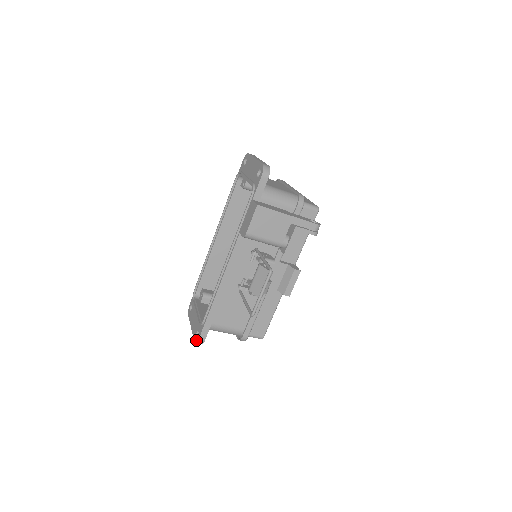
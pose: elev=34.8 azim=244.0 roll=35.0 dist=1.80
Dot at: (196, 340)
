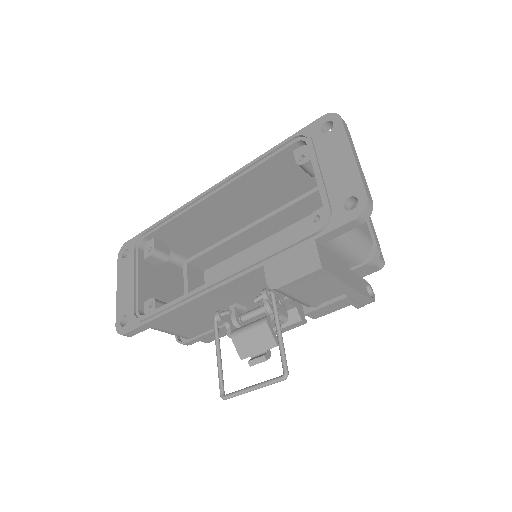
Dot at: (119, 329)
